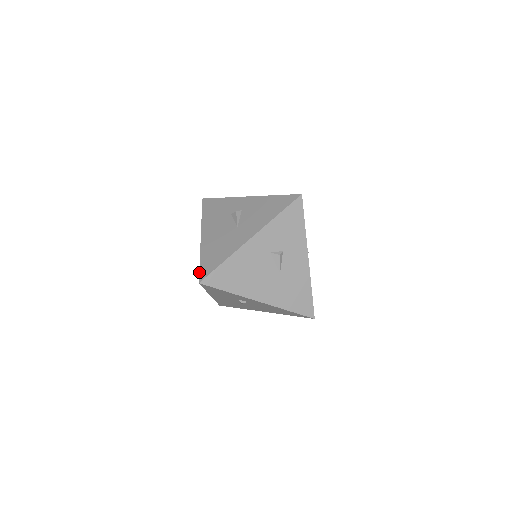
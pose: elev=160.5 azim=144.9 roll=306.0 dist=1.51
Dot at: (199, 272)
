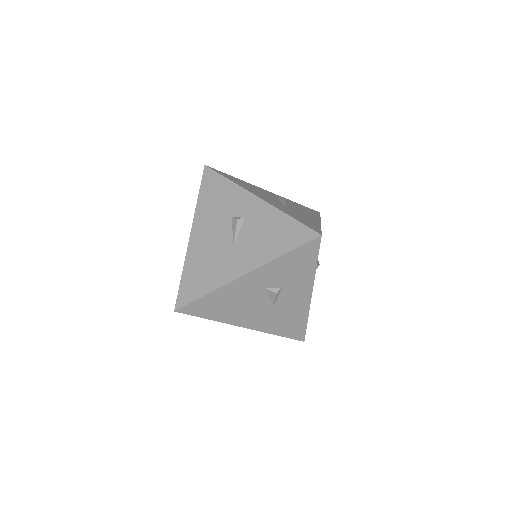
Dot at: occluded
